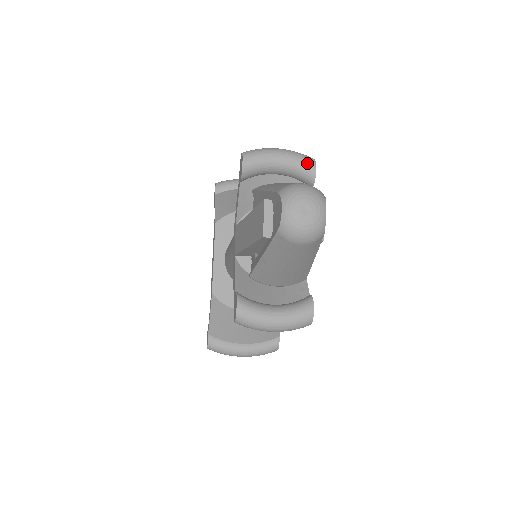
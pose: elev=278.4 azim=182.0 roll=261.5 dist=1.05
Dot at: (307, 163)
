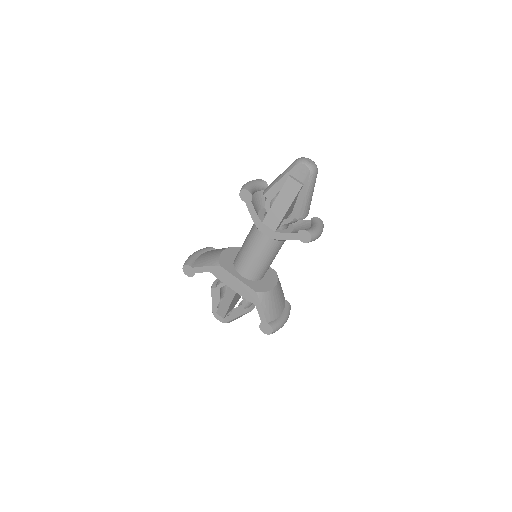
Dot at: (260, 180)
